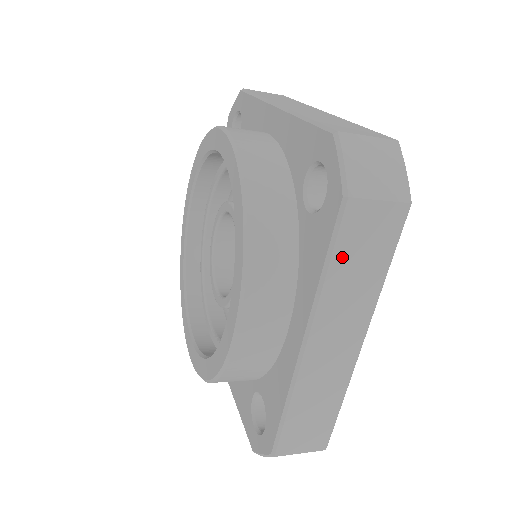
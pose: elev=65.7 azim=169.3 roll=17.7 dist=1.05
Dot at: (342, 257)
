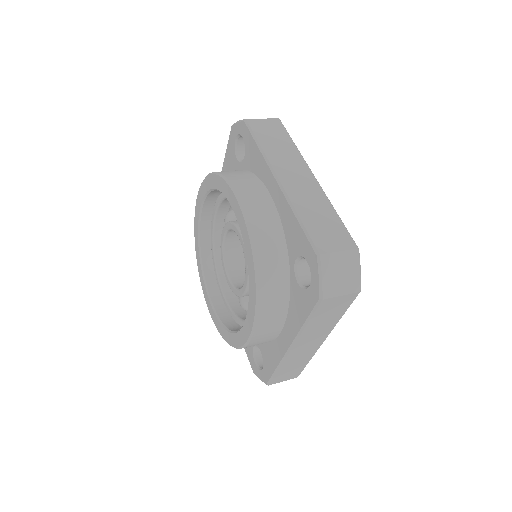
Dot at: (316, 318)
